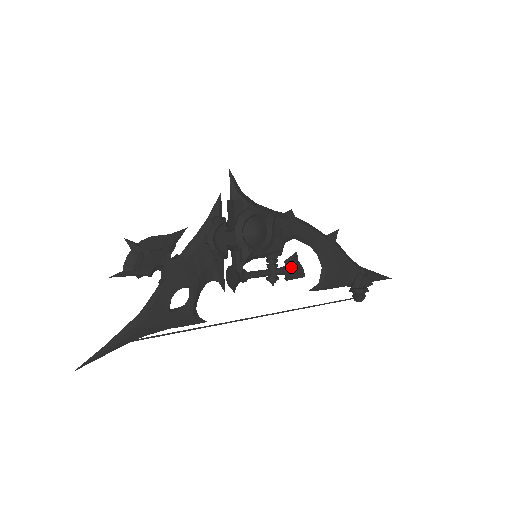
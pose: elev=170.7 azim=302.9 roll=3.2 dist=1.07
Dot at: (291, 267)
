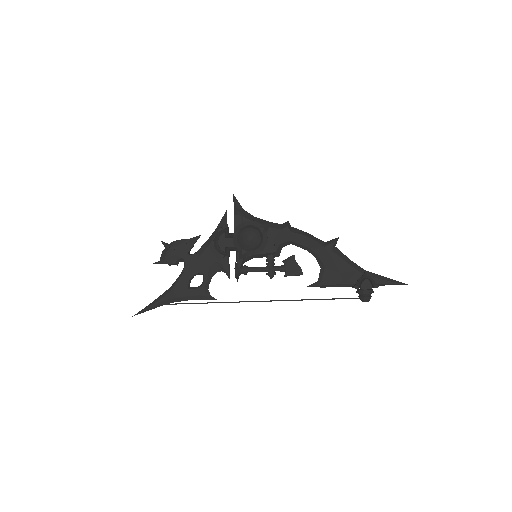
Dot at: (287, 266)
